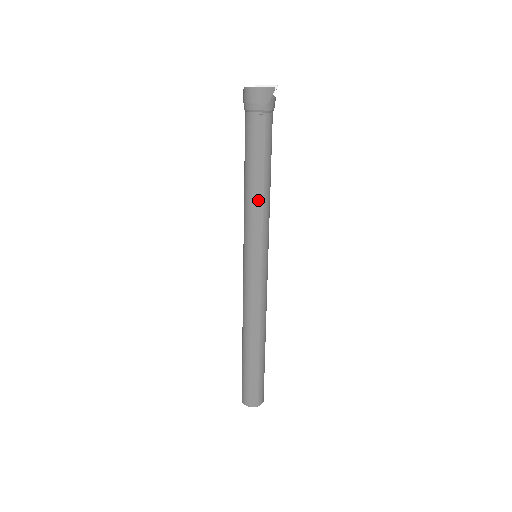
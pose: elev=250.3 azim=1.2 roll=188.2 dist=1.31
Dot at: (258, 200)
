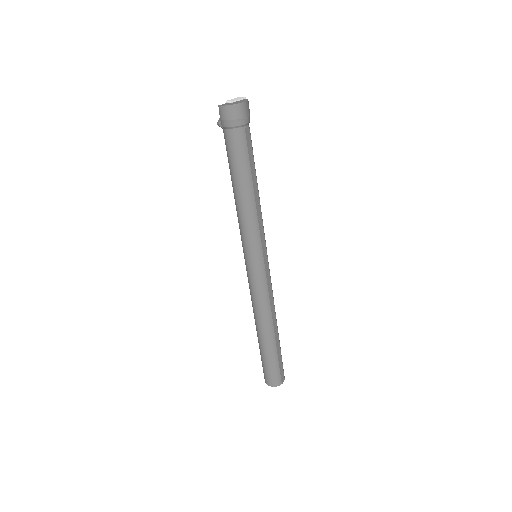
Dot at: (257, 205)
